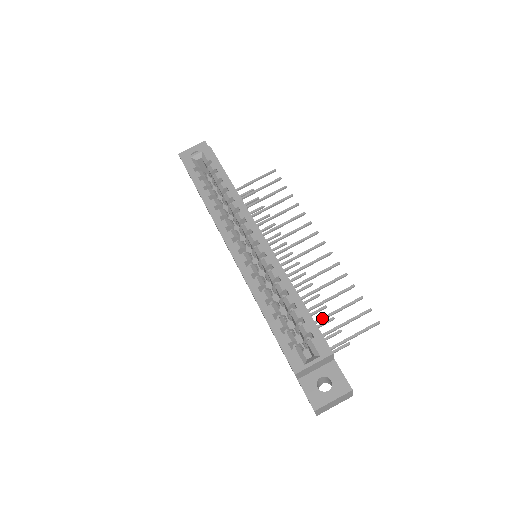
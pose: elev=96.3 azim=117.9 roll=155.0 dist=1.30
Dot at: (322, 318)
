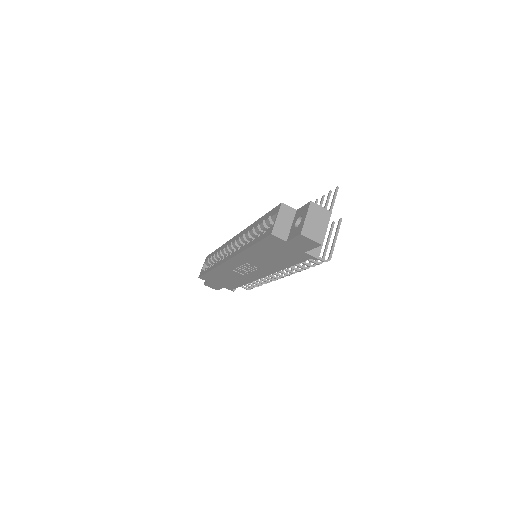
Dot at: occluded
